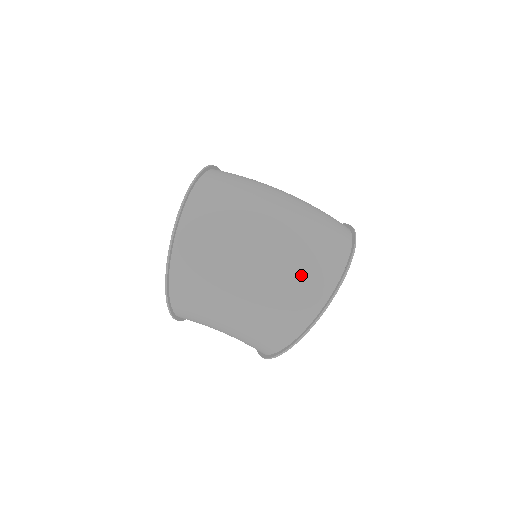
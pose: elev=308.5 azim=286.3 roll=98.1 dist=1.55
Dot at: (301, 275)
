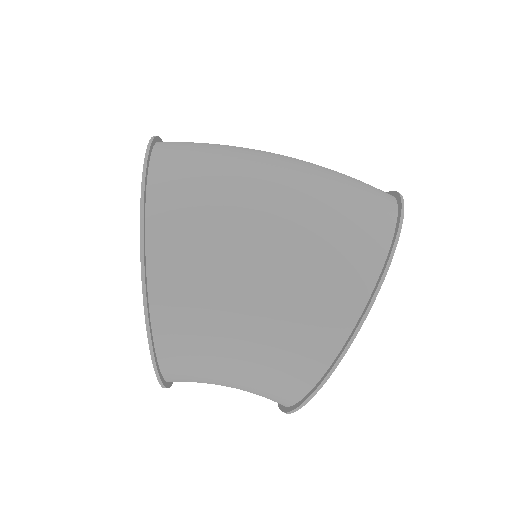
Dot at: (347, 184)
